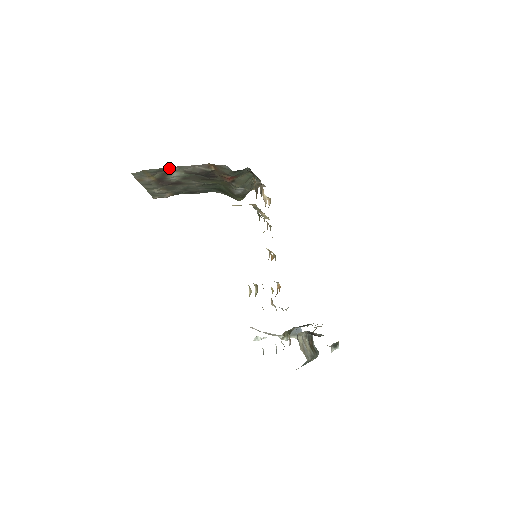
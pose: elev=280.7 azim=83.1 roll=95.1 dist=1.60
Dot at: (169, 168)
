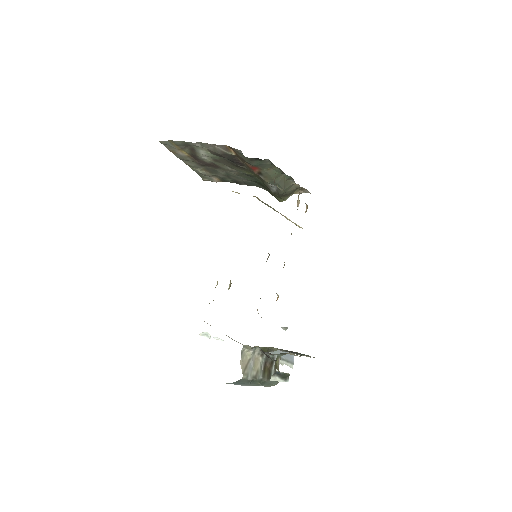
Dot at: (192, 143)
